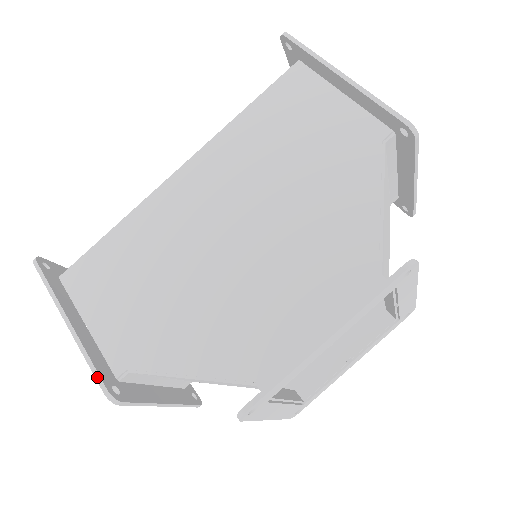
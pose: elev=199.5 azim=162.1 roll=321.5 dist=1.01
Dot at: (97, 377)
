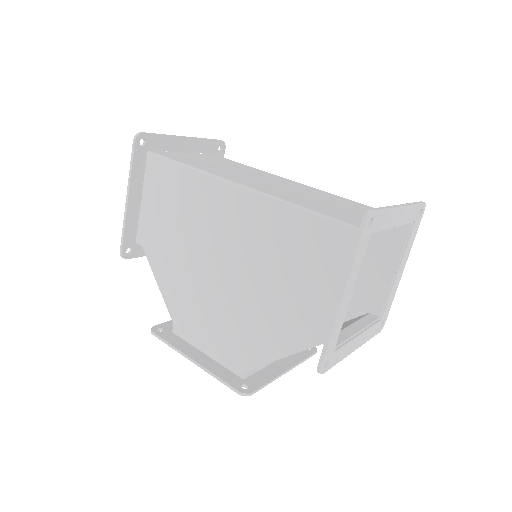
Dot at: (122, 242)
